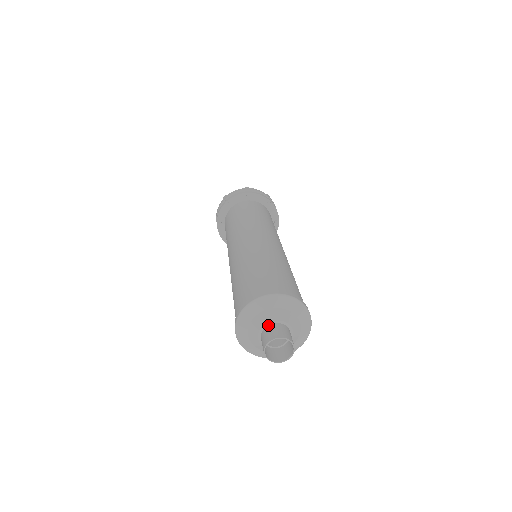
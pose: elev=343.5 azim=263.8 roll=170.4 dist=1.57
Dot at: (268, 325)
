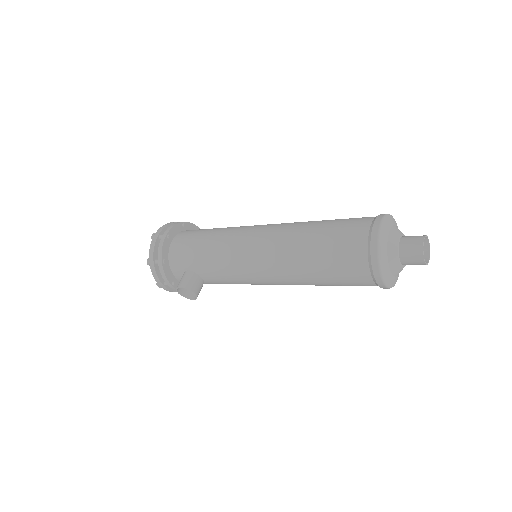
Dot at: (403, 236)
